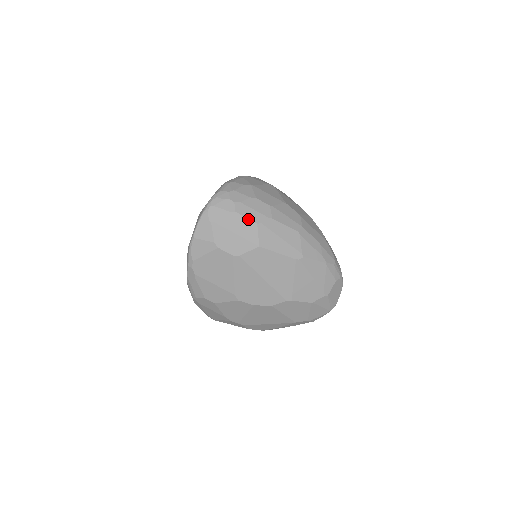
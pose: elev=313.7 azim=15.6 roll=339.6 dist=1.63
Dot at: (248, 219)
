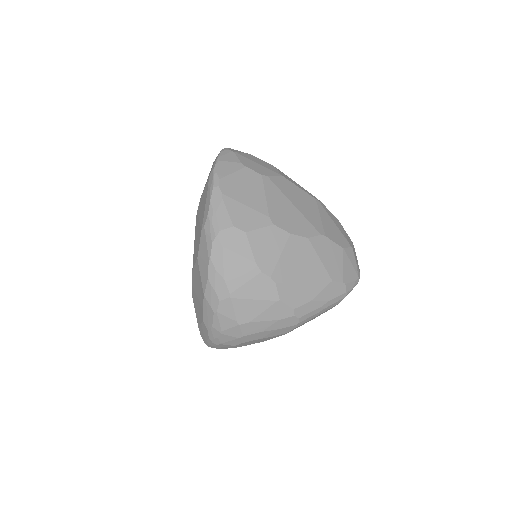
Dot at: (264, 161)
